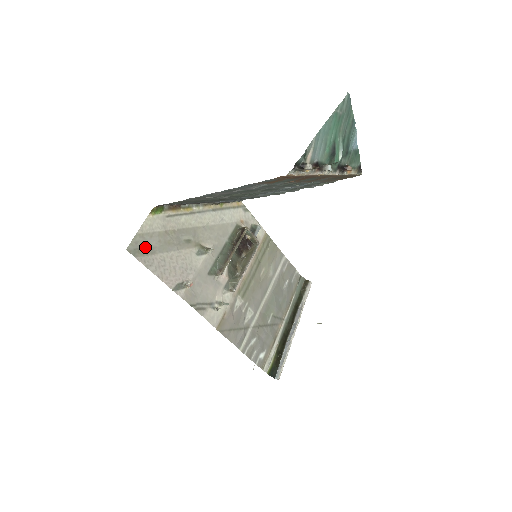
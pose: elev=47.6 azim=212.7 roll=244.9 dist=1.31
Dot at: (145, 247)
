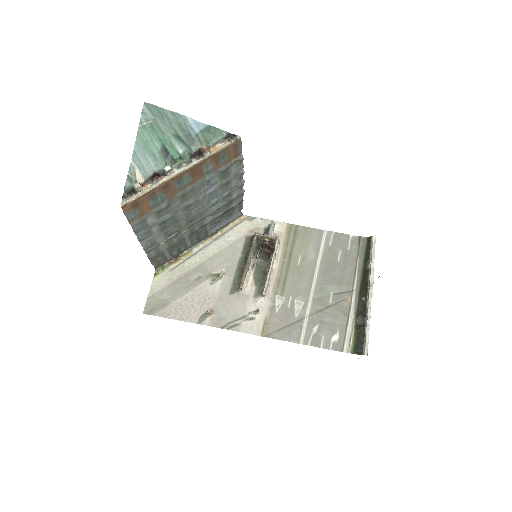
Dot at: (159, 303)
